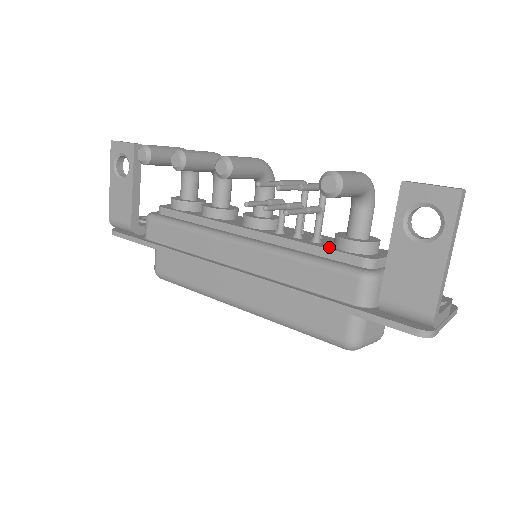
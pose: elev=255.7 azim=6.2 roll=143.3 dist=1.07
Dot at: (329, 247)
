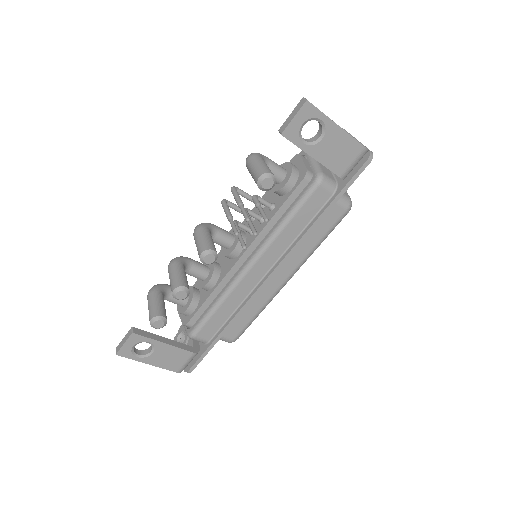
Dot at: (284, 199)
